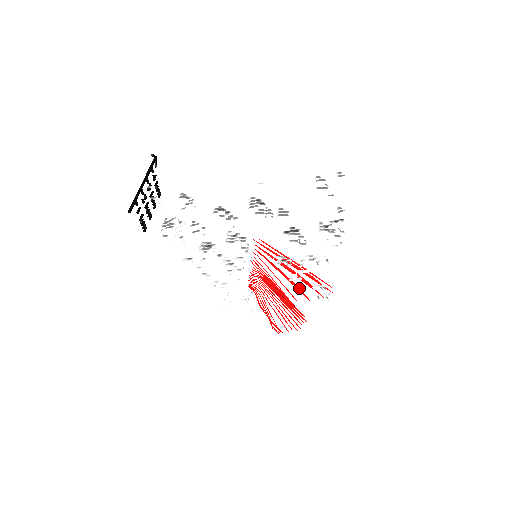
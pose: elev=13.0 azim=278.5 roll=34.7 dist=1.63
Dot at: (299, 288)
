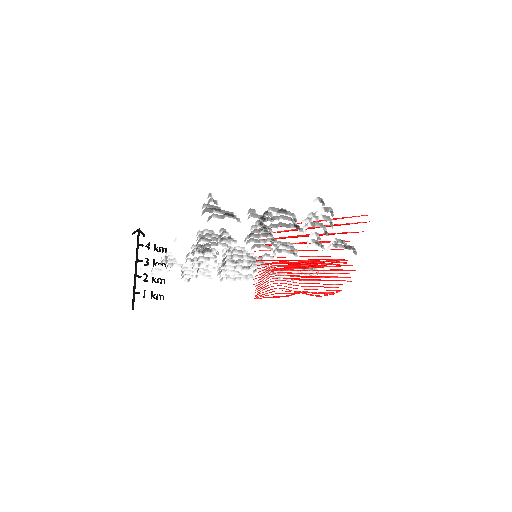
Dot at: (330, 241)
